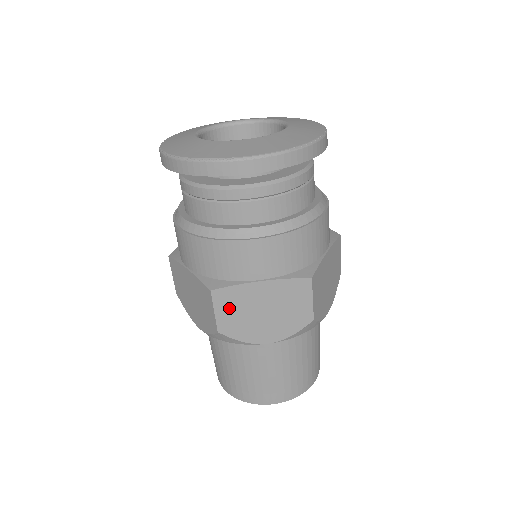
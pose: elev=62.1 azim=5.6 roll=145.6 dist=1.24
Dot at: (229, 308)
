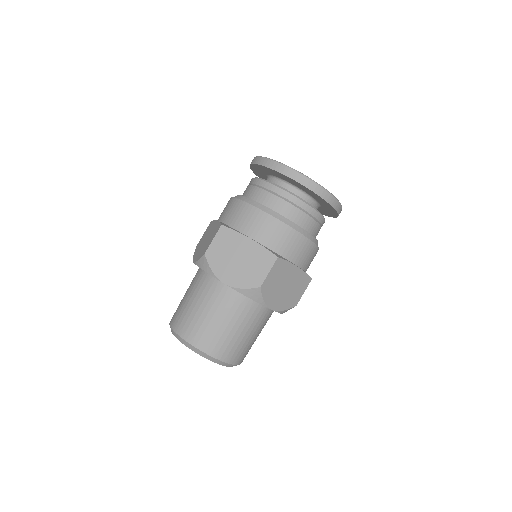
Dot at: (222, 243)
